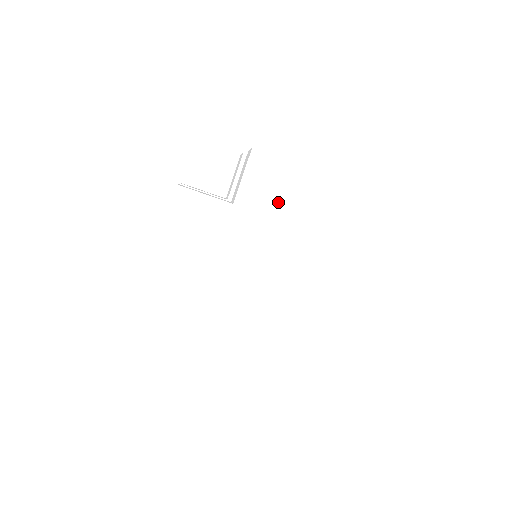
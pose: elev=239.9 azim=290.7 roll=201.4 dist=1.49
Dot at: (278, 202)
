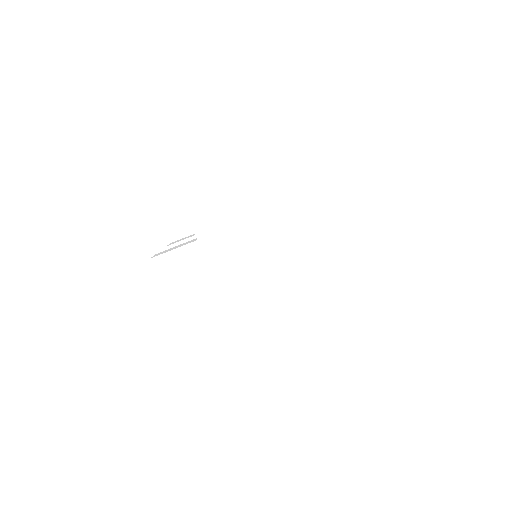
Dot at: (227, 212)
